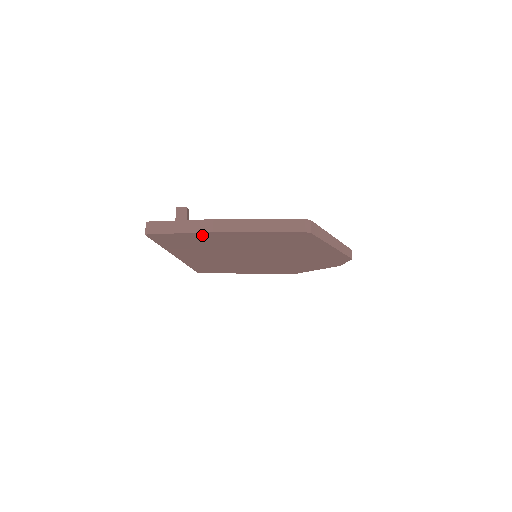
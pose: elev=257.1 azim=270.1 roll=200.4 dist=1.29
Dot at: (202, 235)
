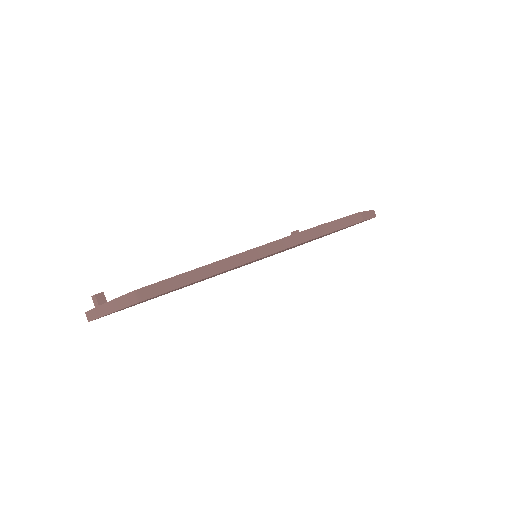
Dot at: occluded
